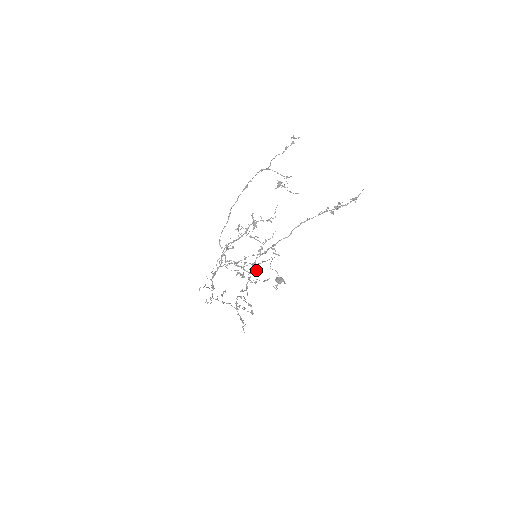
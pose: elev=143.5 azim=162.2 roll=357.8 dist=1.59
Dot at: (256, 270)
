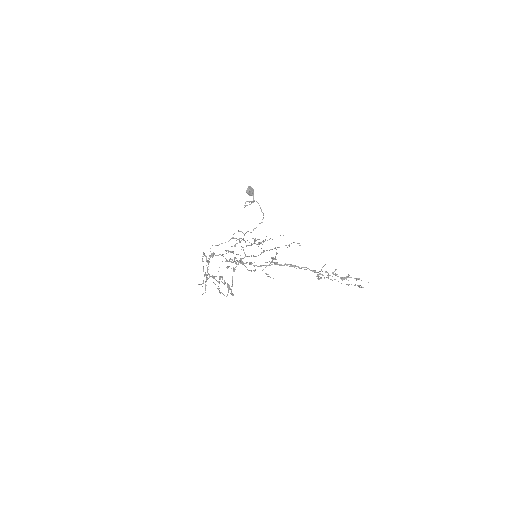
Dot at: occluded
